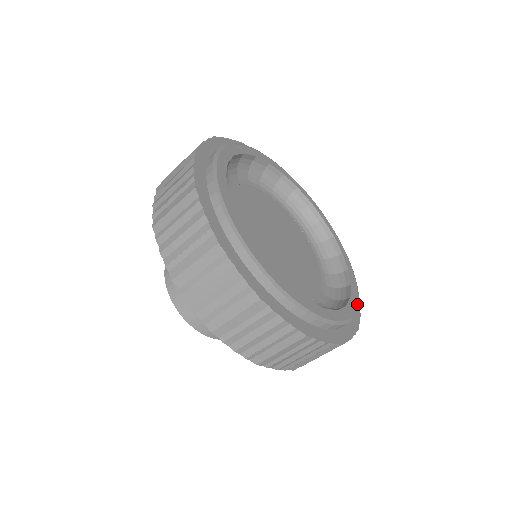
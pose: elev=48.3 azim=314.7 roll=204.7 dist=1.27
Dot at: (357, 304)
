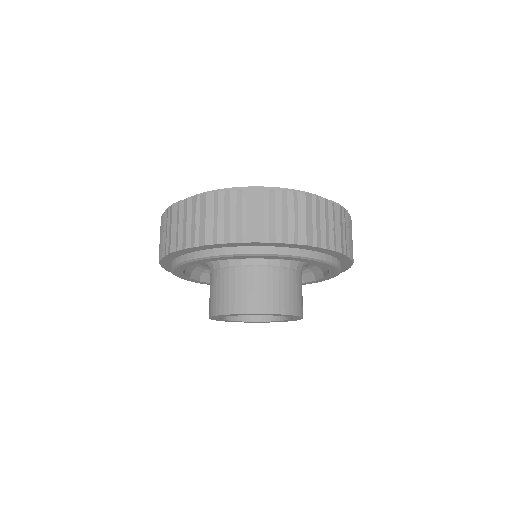
Dot at: occluded
